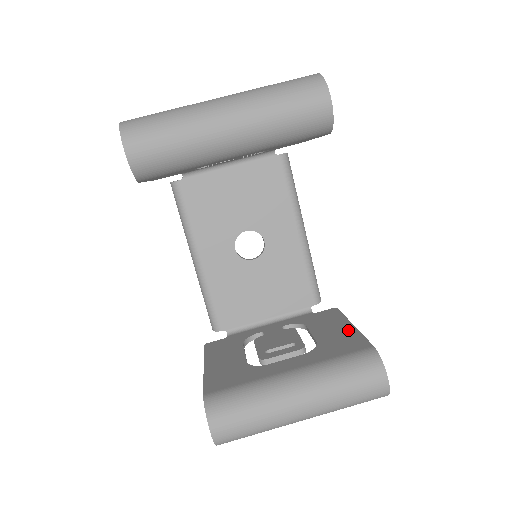
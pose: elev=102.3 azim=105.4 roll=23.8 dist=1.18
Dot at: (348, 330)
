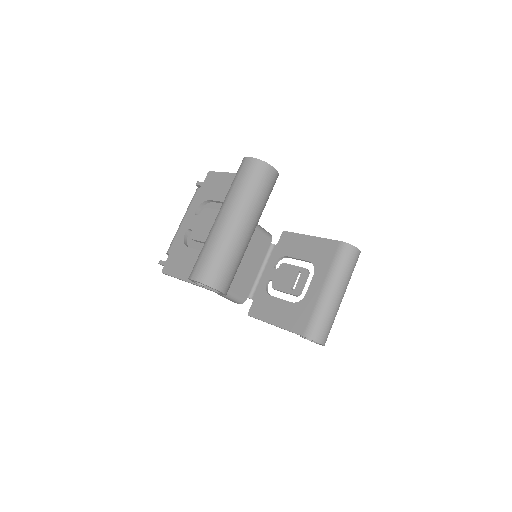
Dot at: (314, 241)
